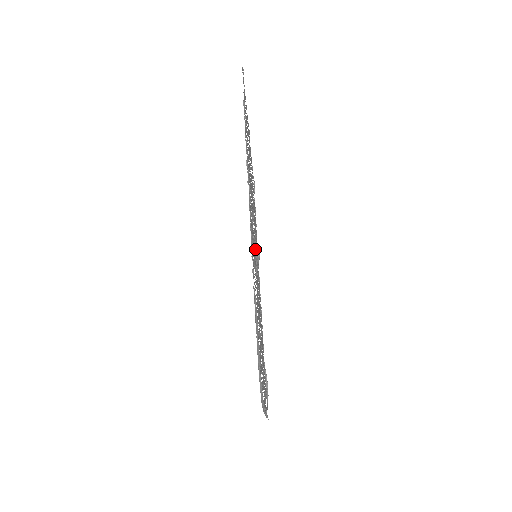
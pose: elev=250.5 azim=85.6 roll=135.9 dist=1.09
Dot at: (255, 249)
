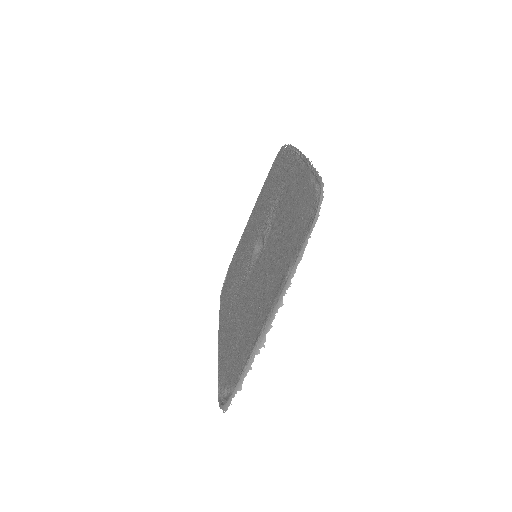
Dot at: (254, 256)
